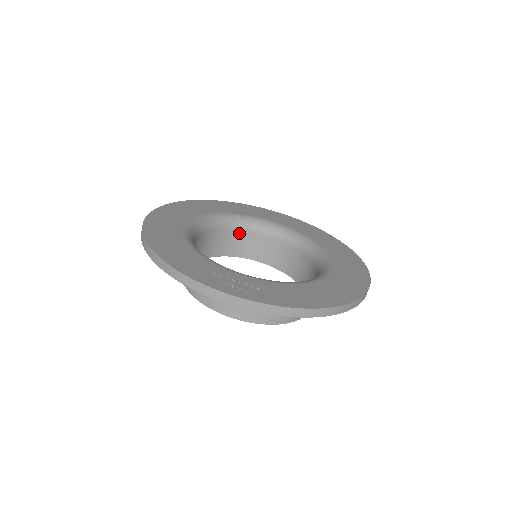
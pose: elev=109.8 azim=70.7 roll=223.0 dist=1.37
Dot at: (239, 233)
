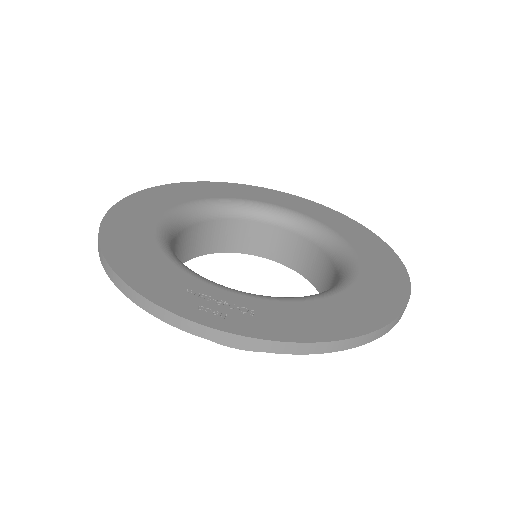
Dot at: (237, 223)
